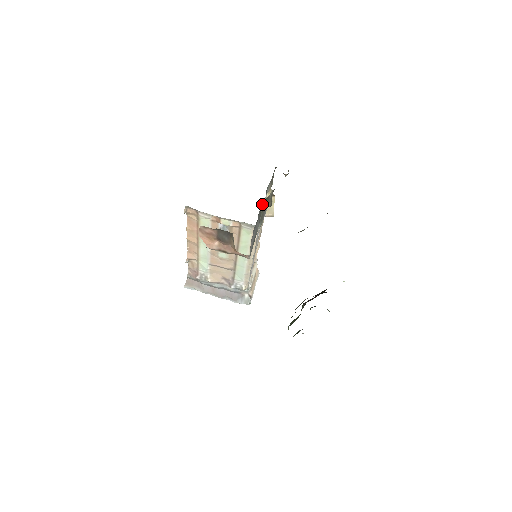
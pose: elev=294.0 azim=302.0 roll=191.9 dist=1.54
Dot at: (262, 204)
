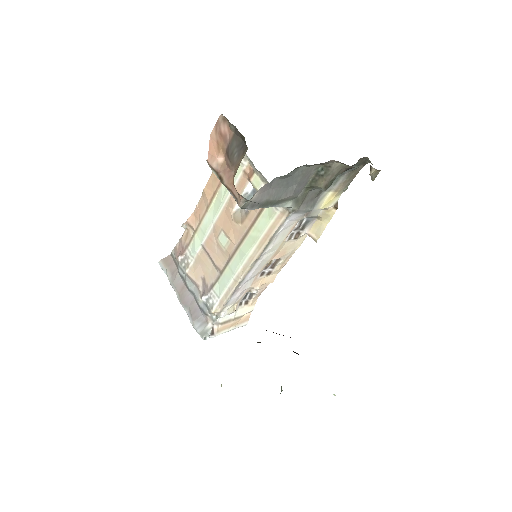
Dot at: (315, 172)
